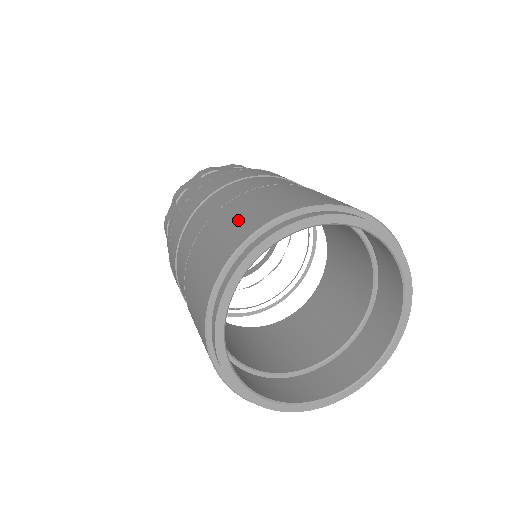
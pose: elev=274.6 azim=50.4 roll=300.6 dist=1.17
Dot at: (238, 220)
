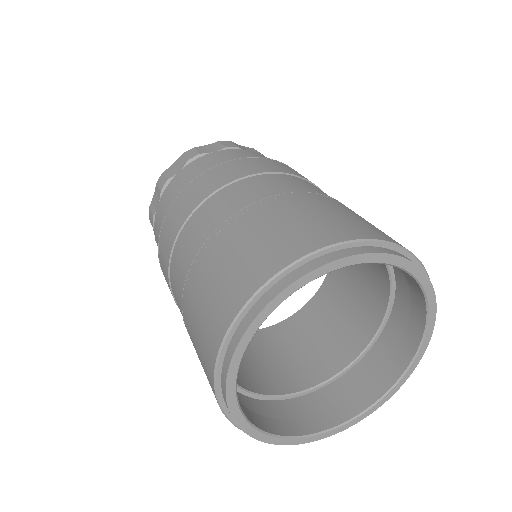
Dot at: (300, 222)
